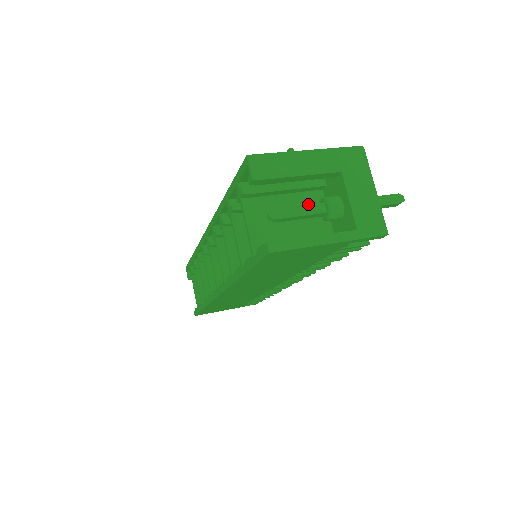
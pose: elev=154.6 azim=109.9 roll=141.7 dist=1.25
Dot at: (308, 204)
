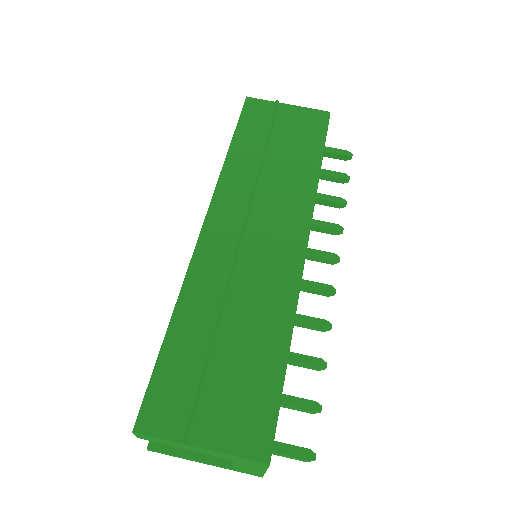
Dot at: occluded
